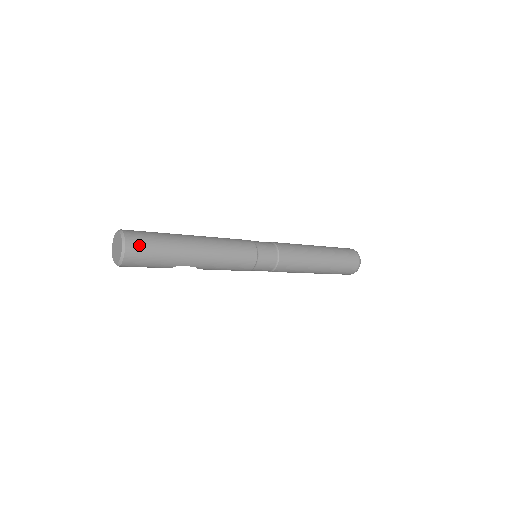
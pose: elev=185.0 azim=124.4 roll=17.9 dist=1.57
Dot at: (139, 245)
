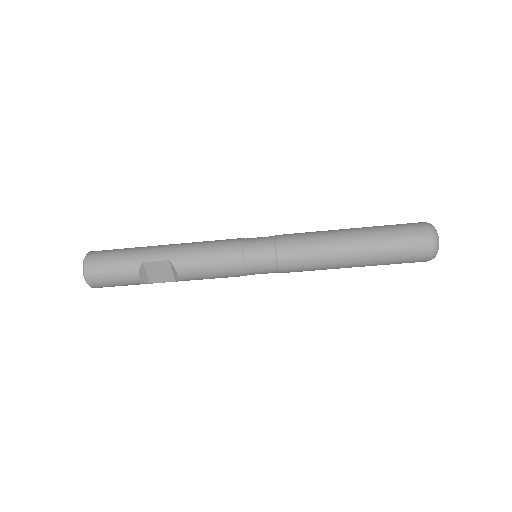
Dot at: (103, 251)
